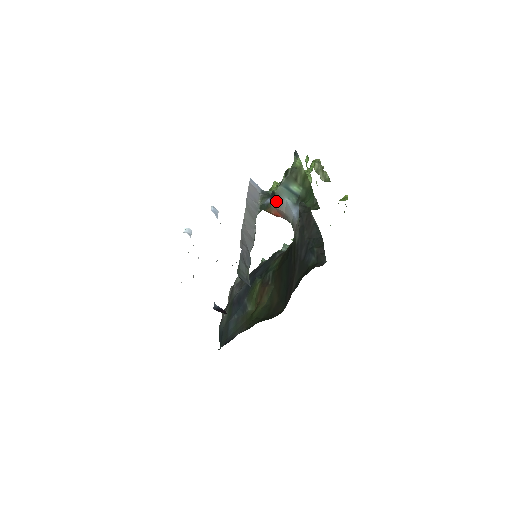
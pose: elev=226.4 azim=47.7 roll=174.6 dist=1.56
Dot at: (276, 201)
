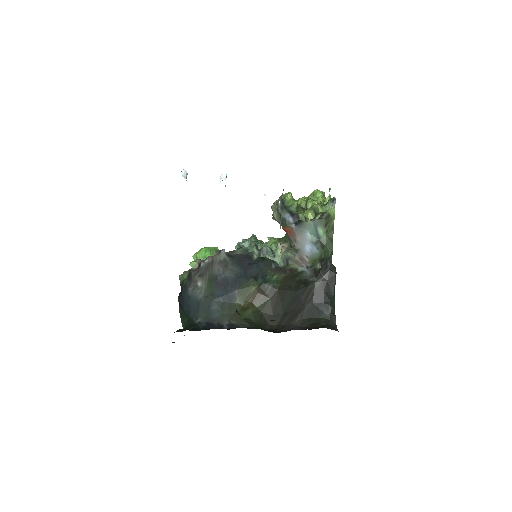
Dot at: (299, 227)
